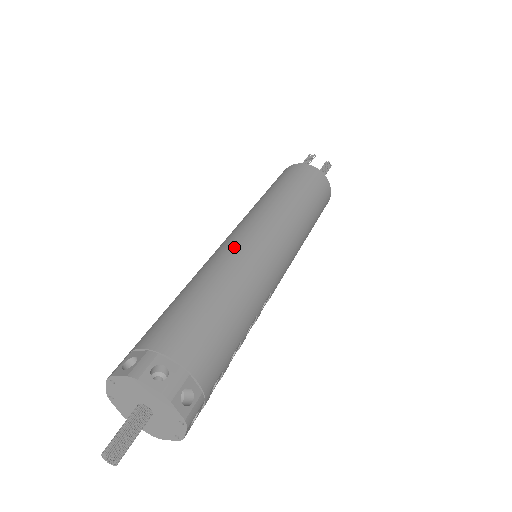
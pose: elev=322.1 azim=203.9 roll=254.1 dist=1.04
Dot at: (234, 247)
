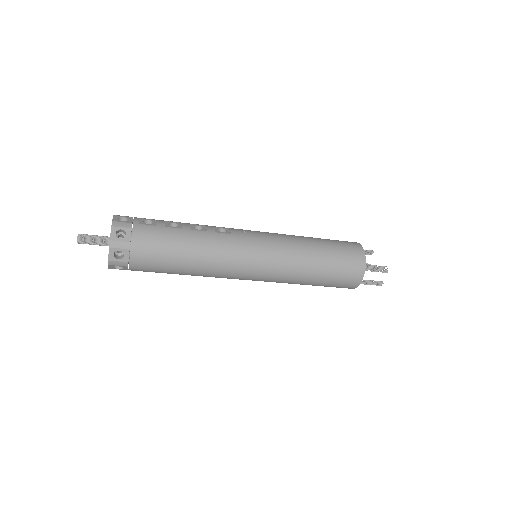
Dot at: occluded
